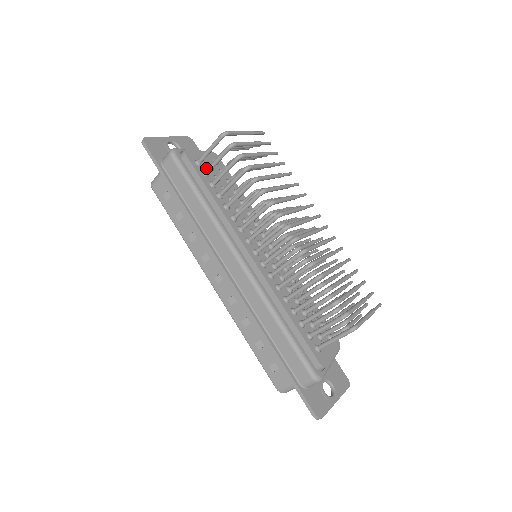
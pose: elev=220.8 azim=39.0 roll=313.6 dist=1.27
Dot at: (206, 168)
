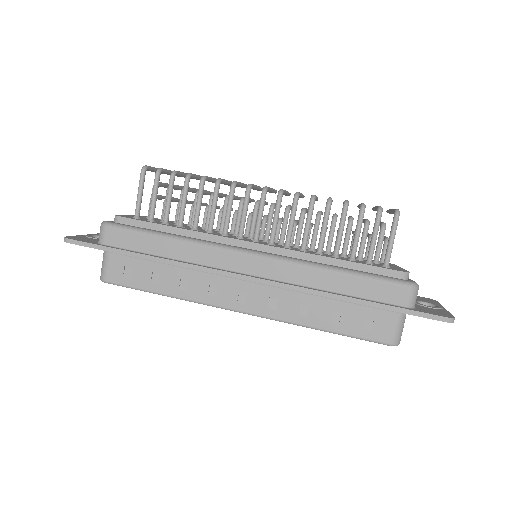
Dot at: occluded
